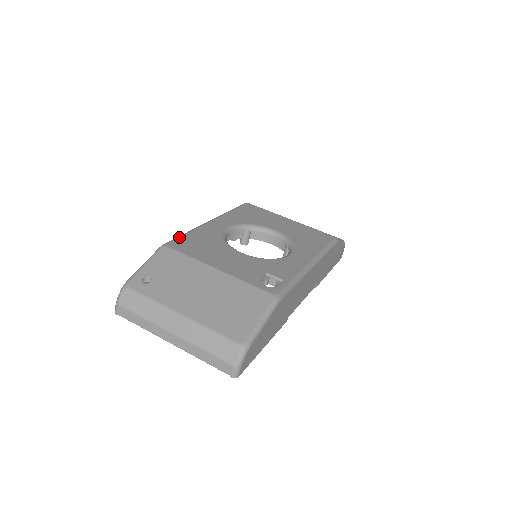
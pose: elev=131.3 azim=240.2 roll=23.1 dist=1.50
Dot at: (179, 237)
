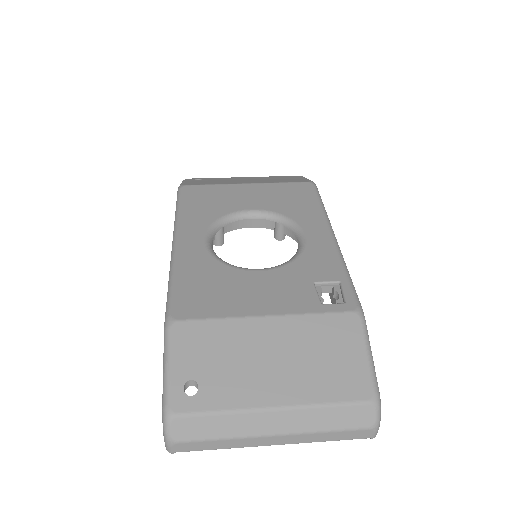
Dot at: (173, 294)
